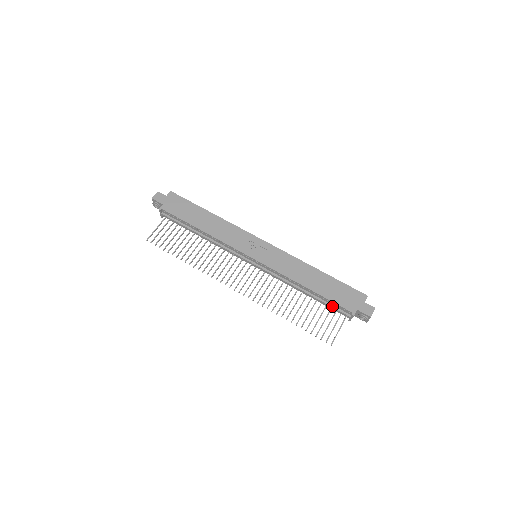
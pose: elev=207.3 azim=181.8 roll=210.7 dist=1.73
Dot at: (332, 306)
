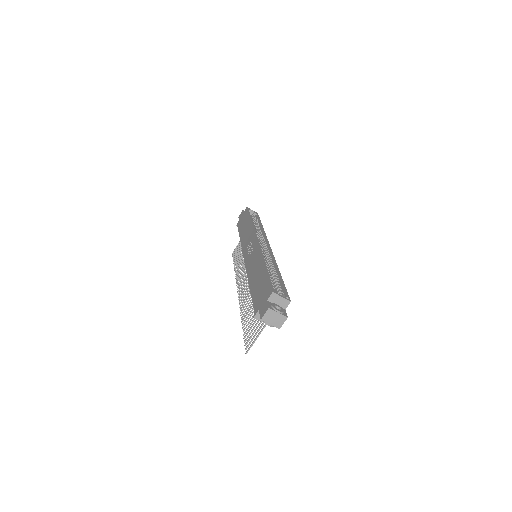
Dot at: occluded
